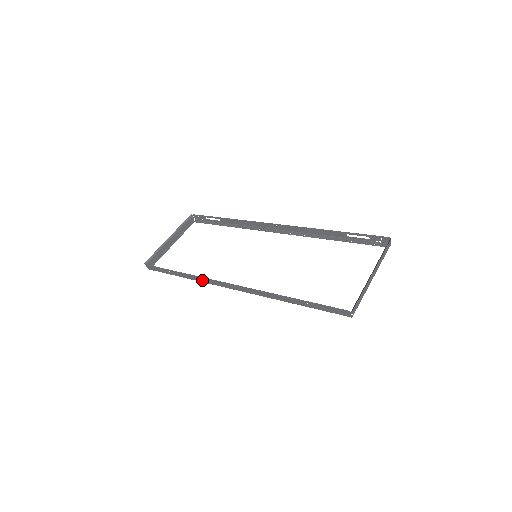
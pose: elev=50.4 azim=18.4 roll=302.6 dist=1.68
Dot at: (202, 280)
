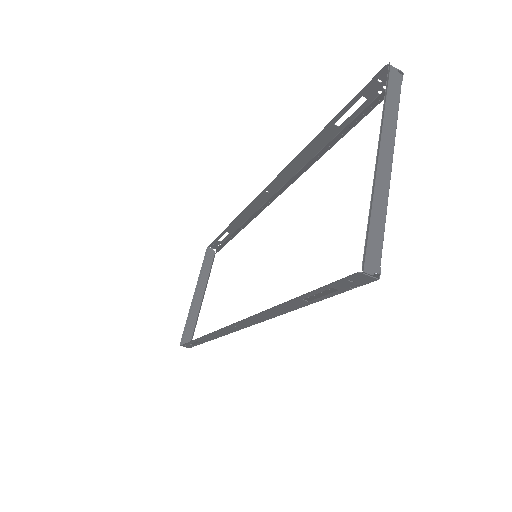
Dot at: (217, 335)
